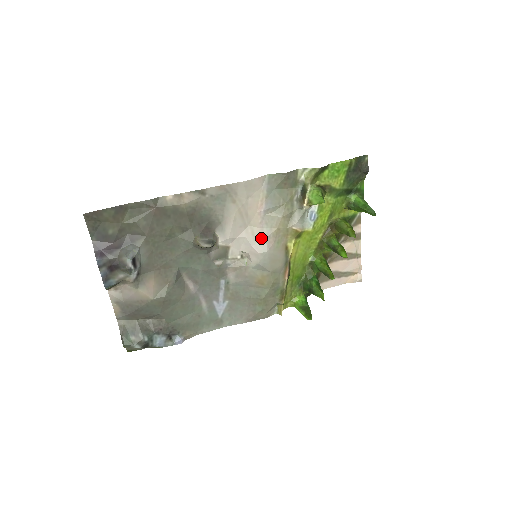
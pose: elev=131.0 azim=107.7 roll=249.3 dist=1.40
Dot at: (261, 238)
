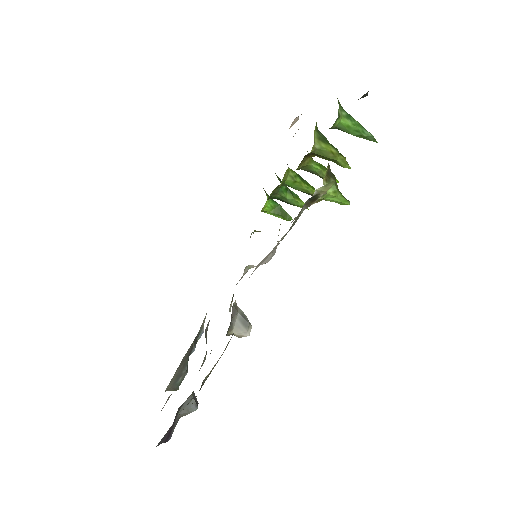
Dot at: (269, 255)
